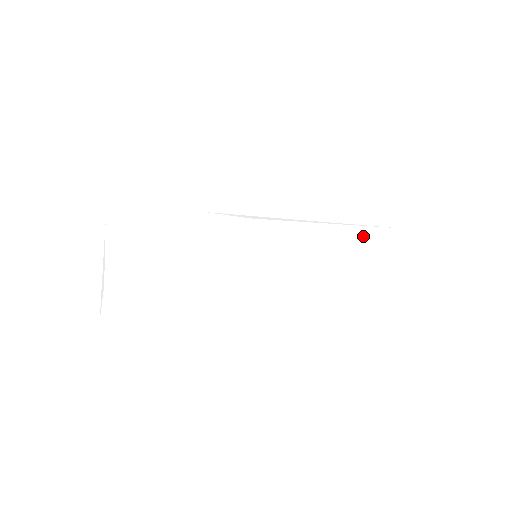
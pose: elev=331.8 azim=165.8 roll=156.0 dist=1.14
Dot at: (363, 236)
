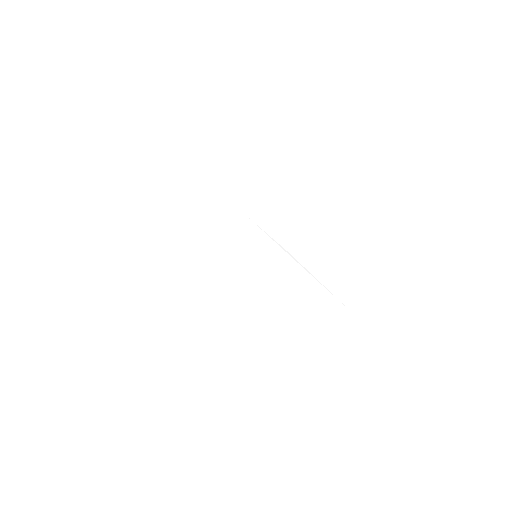
Dot at: (325, 297)
